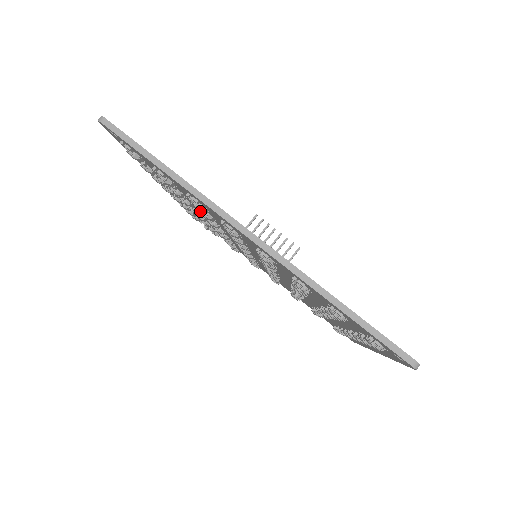
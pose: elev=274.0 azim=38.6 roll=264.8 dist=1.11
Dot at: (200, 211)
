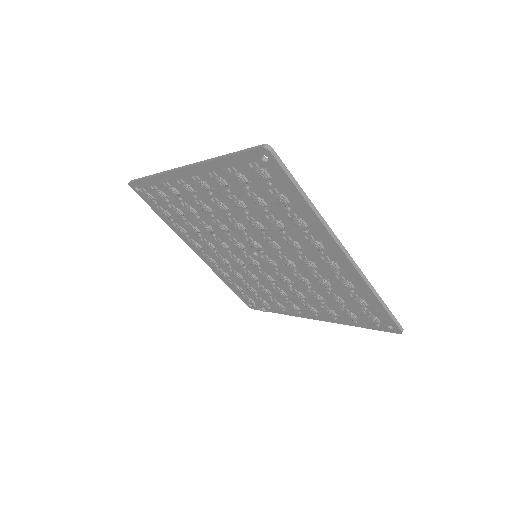
Dot at: (187, 210)
